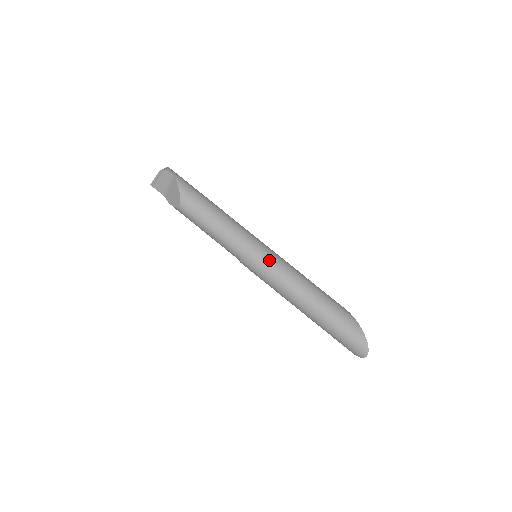
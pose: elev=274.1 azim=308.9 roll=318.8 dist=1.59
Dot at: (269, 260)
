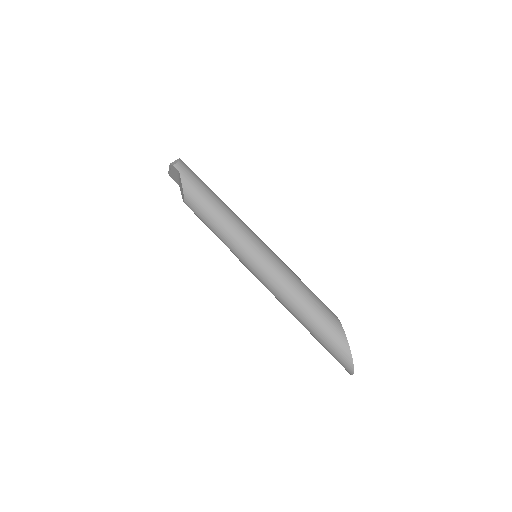
Dot at: (262, 266)
